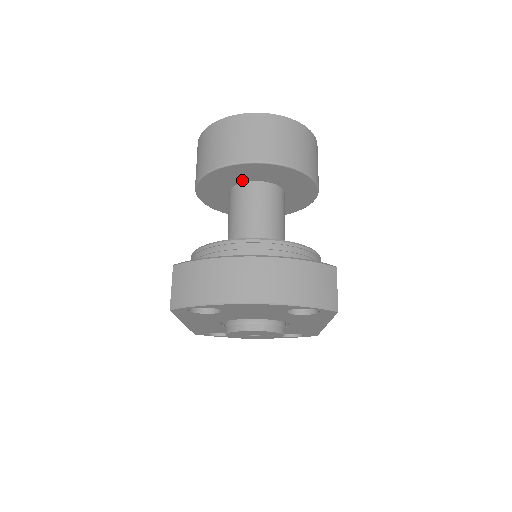
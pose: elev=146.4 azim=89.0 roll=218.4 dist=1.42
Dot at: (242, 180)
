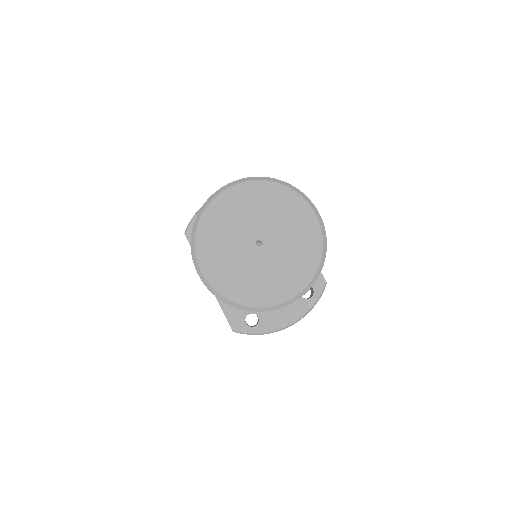
Dot at: occluded
